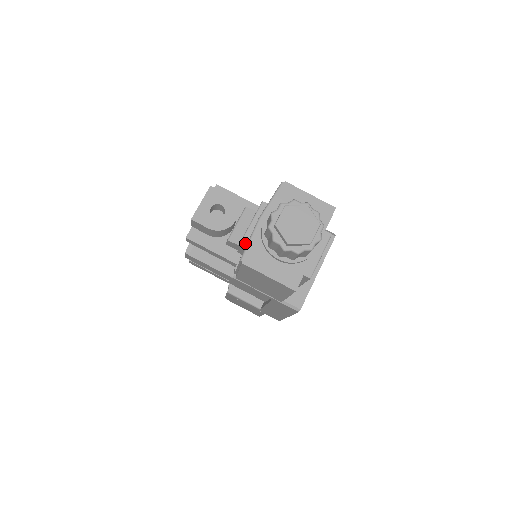
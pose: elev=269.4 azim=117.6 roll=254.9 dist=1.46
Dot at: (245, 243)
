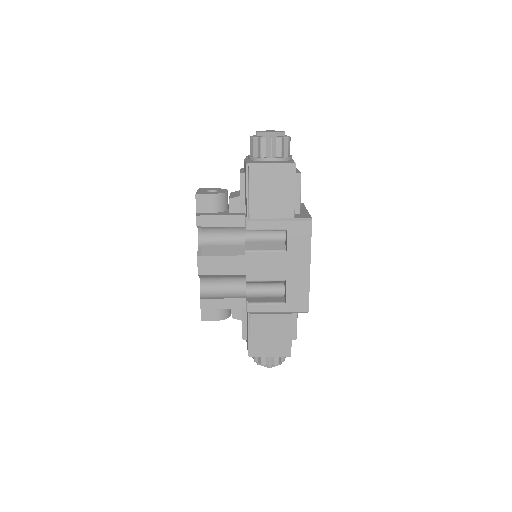
Dot at: (243, 175)
